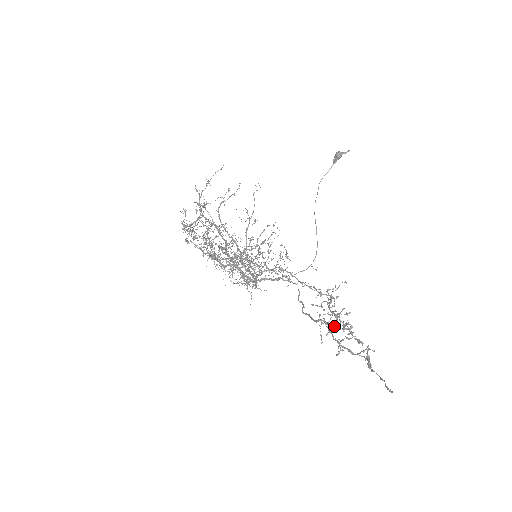
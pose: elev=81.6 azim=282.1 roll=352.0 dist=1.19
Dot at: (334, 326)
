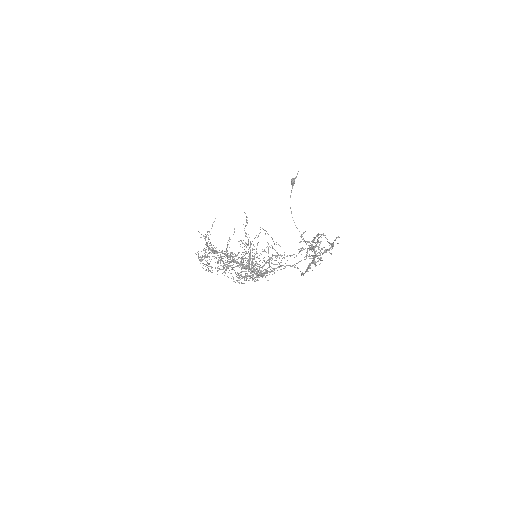
Dot at: occluded
